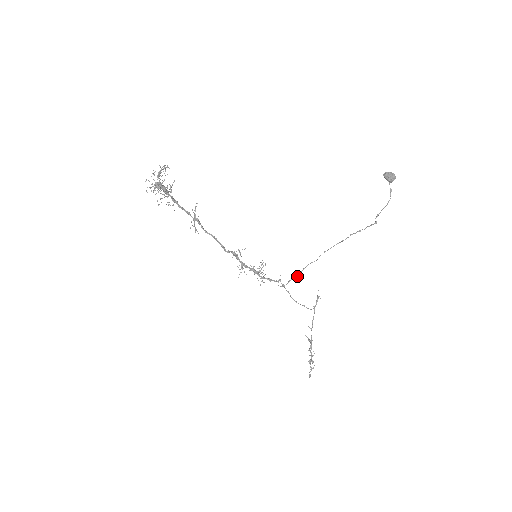
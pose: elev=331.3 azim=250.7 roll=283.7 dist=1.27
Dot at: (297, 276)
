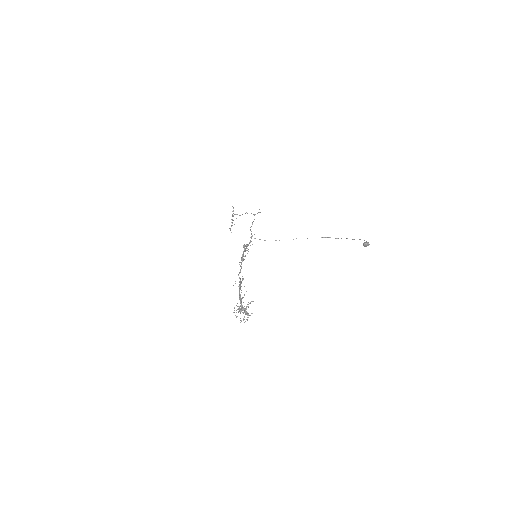
Dot at: occluded
